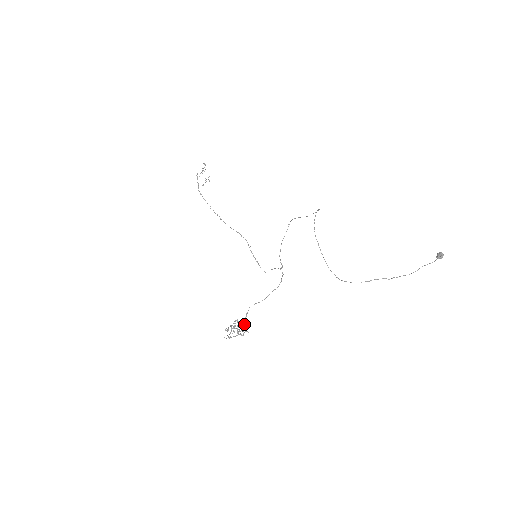
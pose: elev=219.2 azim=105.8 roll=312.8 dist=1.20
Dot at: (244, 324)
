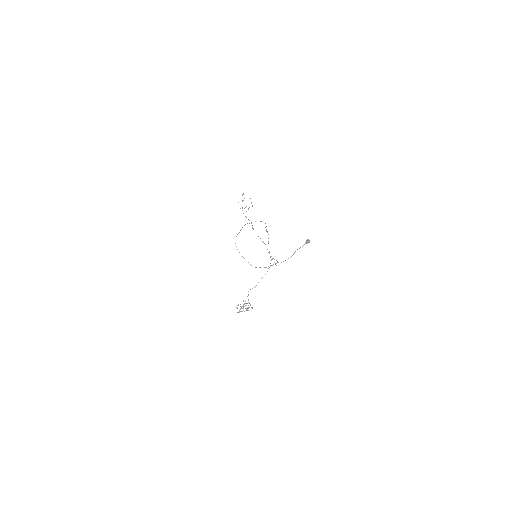
Dot at: (247, 303)
